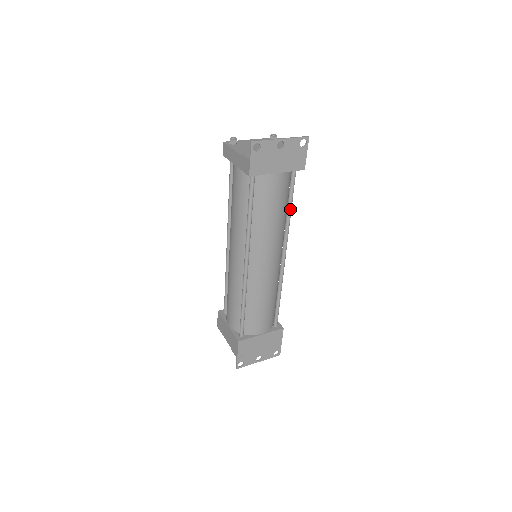
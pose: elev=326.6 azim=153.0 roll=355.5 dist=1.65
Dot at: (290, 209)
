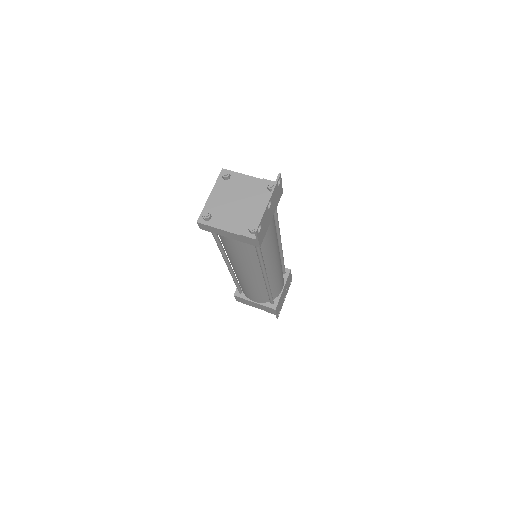
Dot at: (277, 219)
